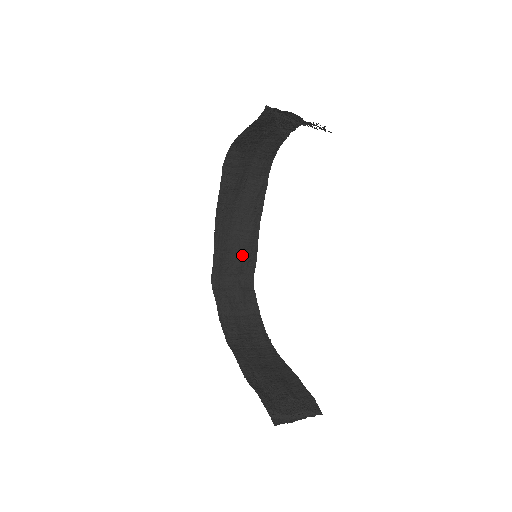
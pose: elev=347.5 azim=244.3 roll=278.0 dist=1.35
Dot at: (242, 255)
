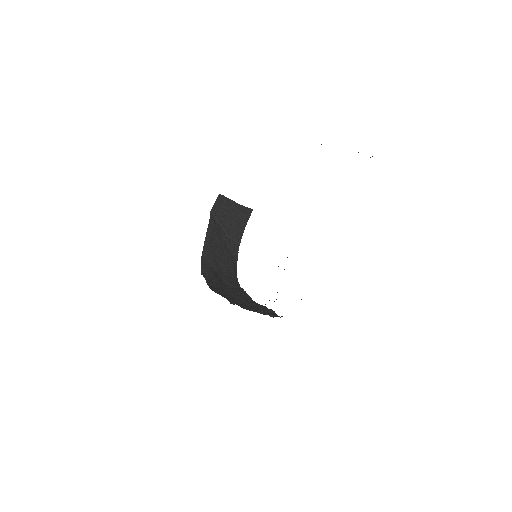
Dot at: (253, 305)
